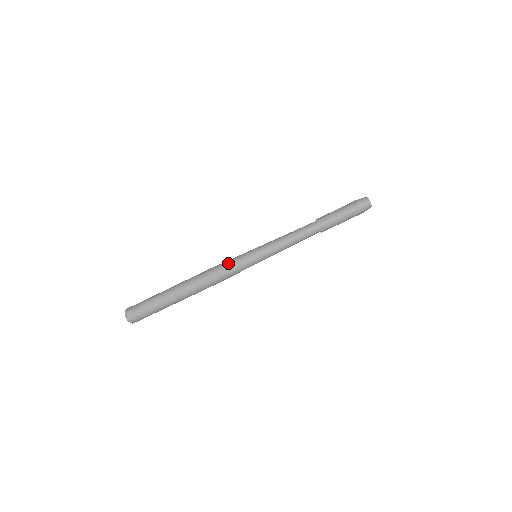
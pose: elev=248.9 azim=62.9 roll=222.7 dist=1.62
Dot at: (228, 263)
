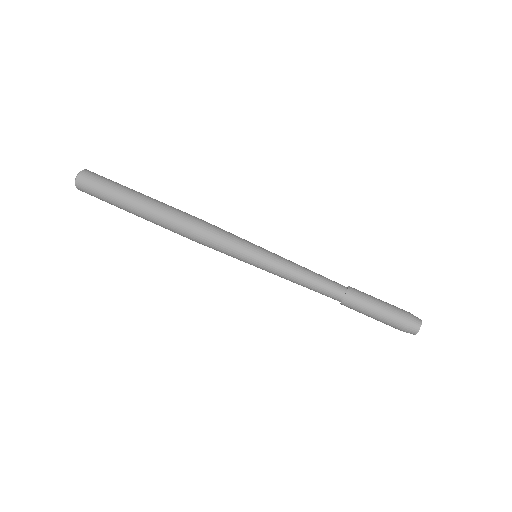
Dot at: (224, 232)
